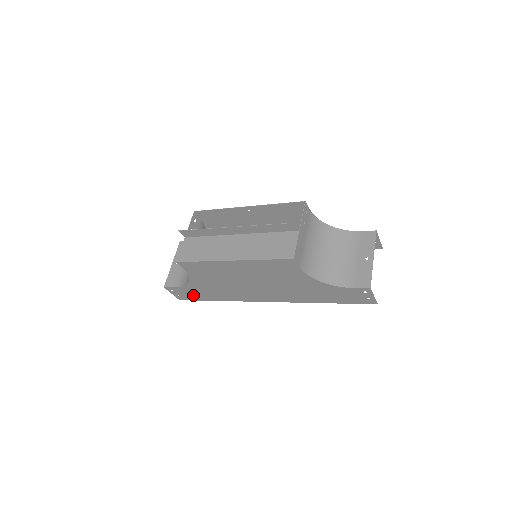
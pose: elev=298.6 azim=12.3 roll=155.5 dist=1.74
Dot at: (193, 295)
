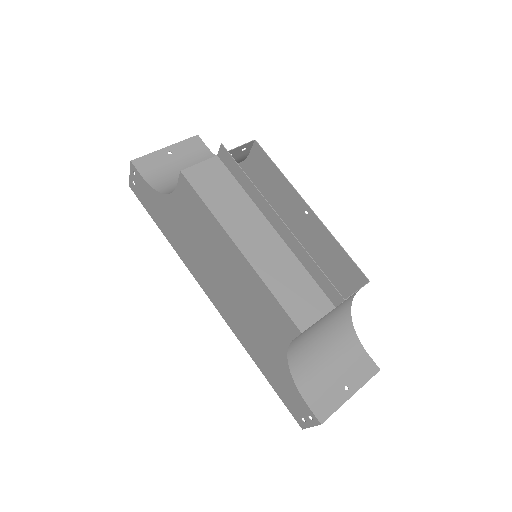
Dot at: (149, 203)
